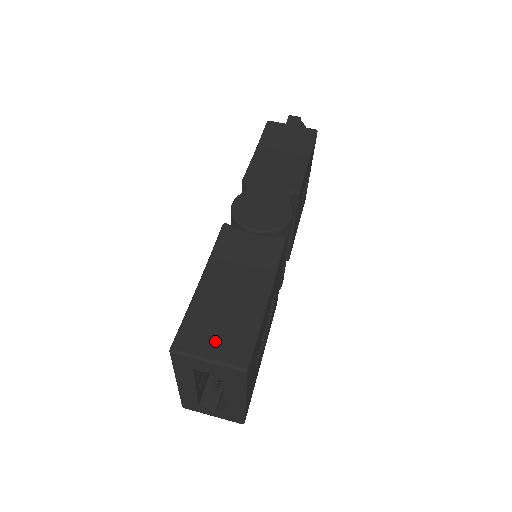
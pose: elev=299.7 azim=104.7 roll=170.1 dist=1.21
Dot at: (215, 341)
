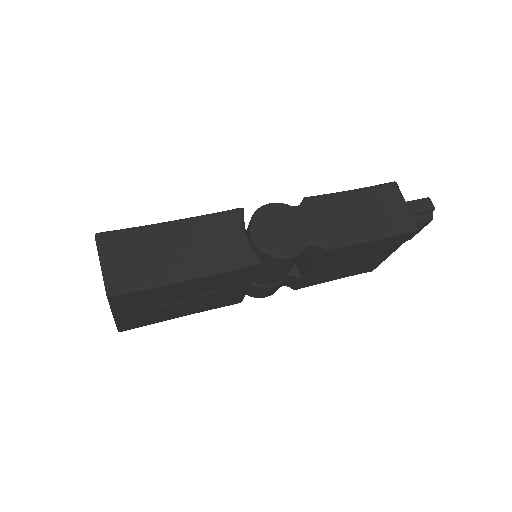
Dot at: (122, 260)
